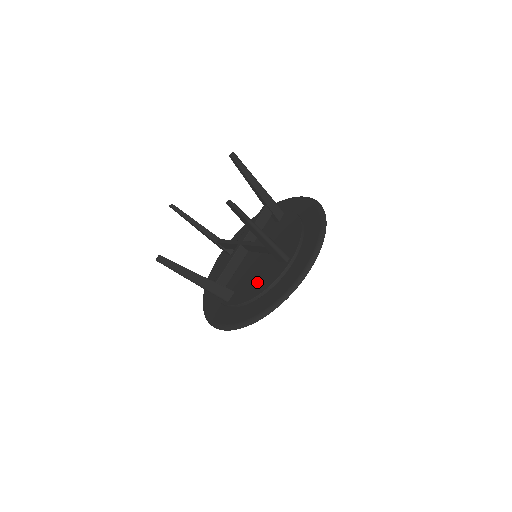
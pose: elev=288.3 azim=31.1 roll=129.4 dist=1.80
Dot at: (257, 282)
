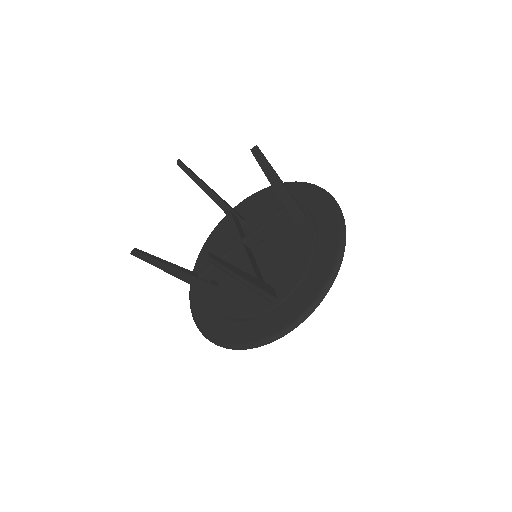
Dot at: (294, 256)
